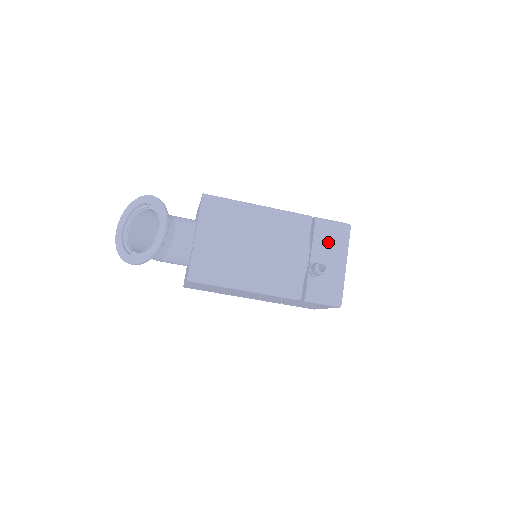
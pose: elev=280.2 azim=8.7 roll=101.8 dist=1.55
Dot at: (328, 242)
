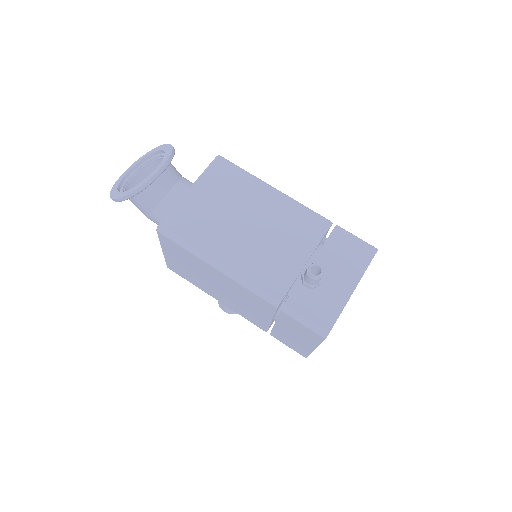
Dot at: (341, 256)
